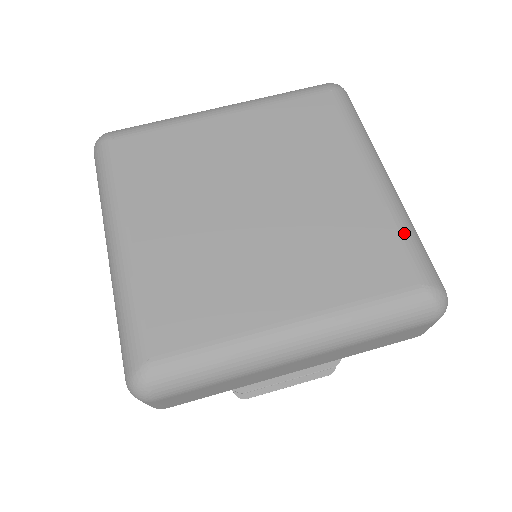
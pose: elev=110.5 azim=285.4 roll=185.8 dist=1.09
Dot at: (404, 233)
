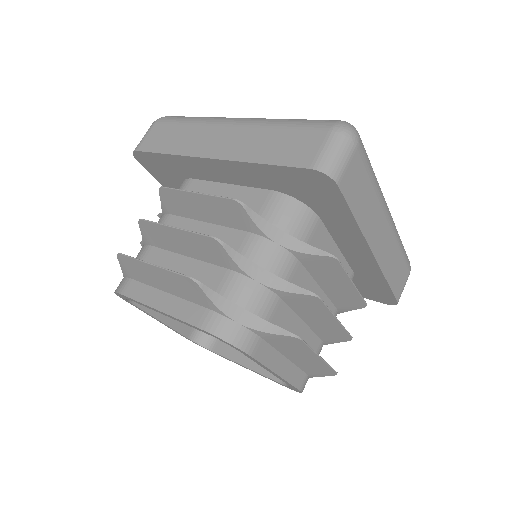
Dot at: occluded
